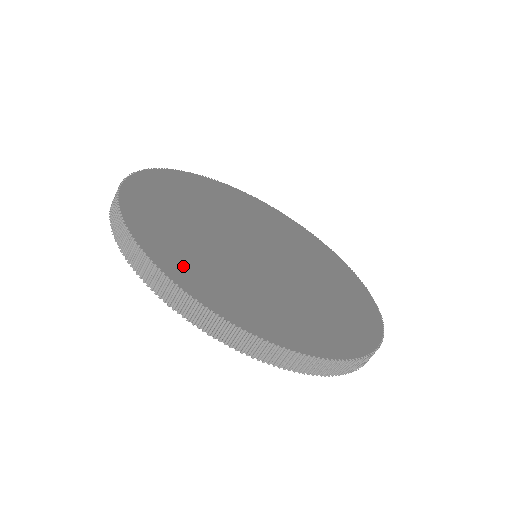
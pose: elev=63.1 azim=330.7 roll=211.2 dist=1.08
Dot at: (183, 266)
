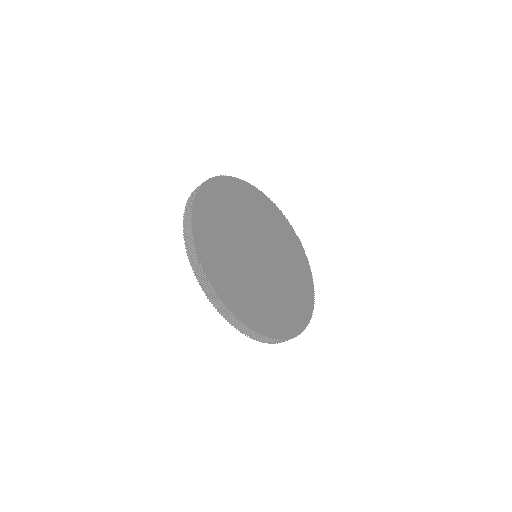
Dot at: (261, 320)
